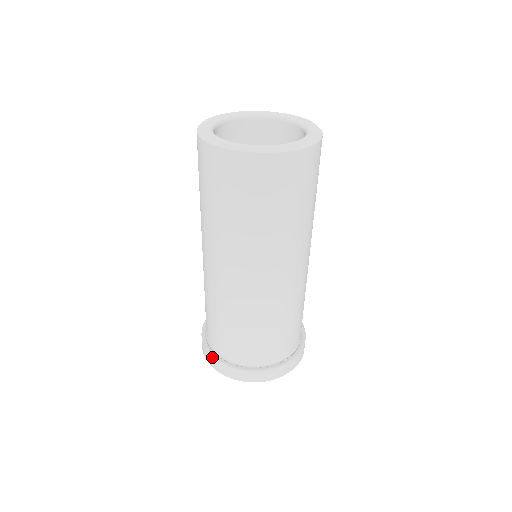
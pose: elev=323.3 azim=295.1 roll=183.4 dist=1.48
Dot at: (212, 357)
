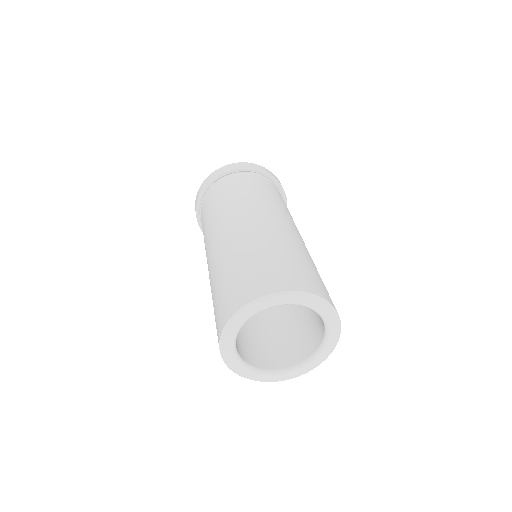
Dot at: occluded
